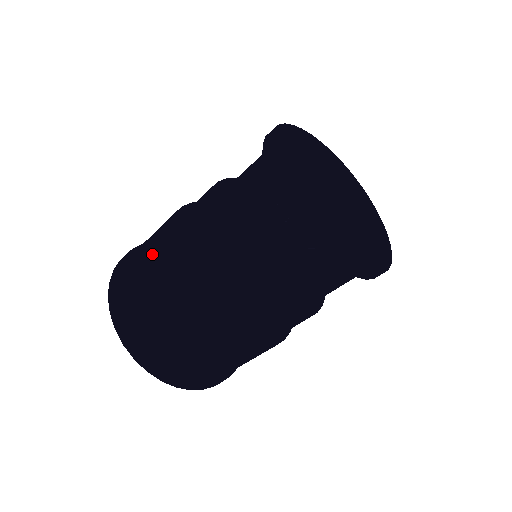
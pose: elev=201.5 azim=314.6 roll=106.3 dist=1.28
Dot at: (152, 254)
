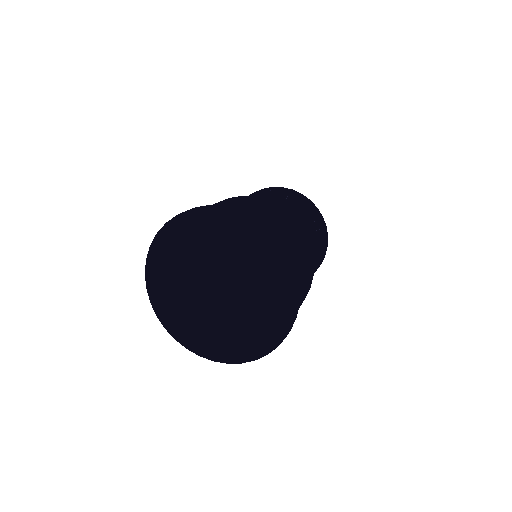
Dot at: (240, 199)
